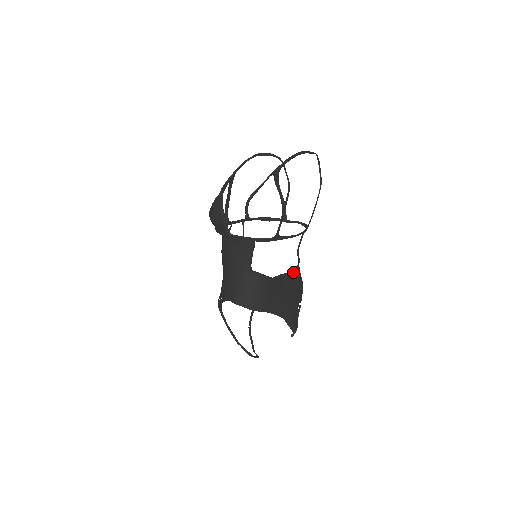
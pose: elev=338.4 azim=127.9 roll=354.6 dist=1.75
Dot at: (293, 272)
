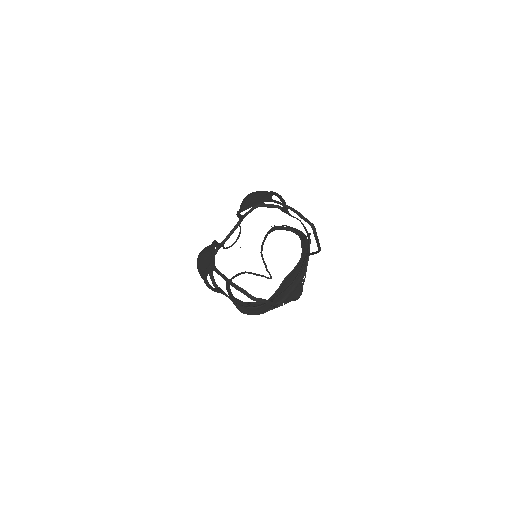
Dot at: (296, 266)
